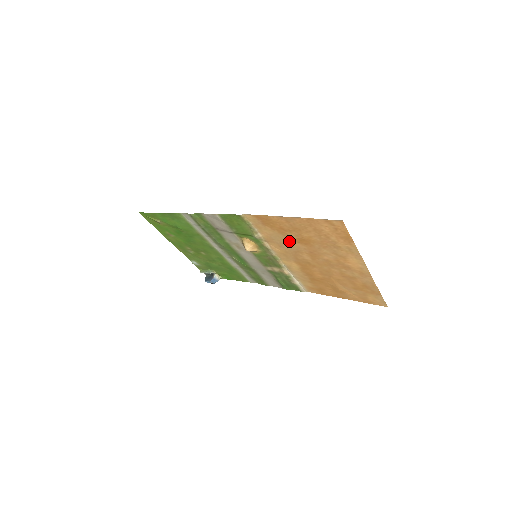
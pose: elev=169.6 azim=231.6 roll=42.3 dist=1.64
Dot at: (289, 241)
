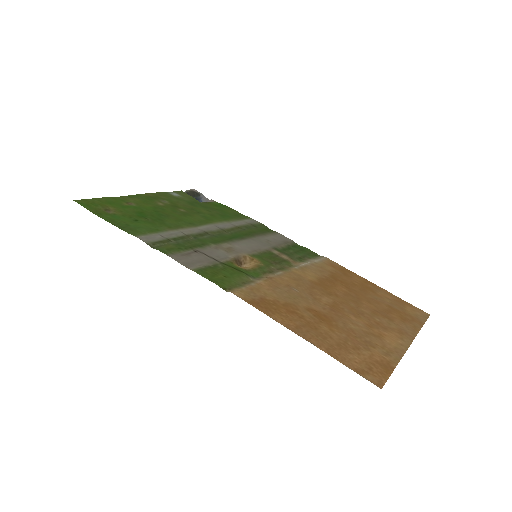
Dot at: (301, 302)
